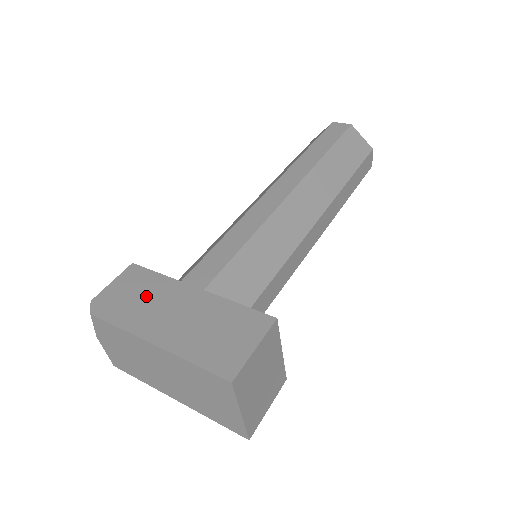
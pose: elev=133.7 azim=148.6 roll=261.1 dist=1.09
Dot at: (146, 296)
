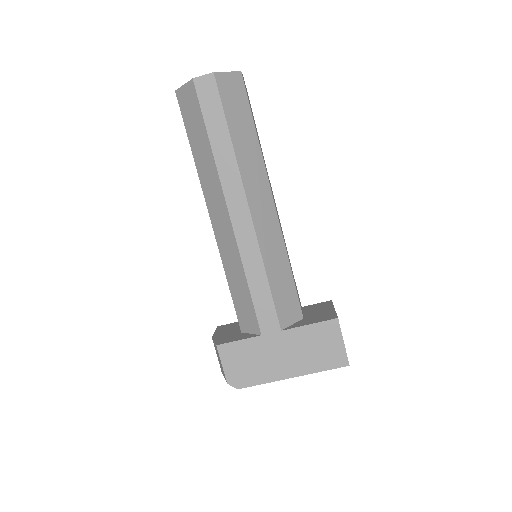
Dot at: (254, 358)
